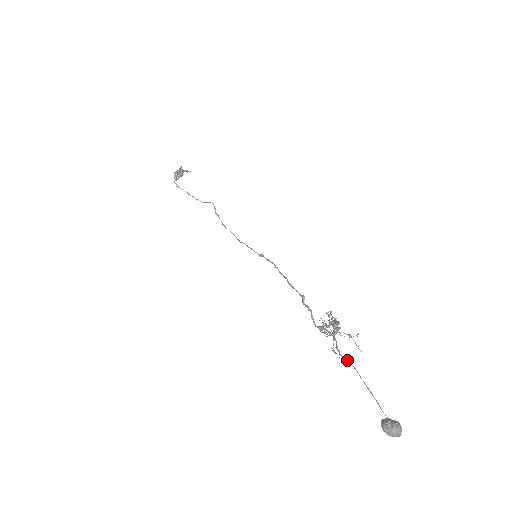
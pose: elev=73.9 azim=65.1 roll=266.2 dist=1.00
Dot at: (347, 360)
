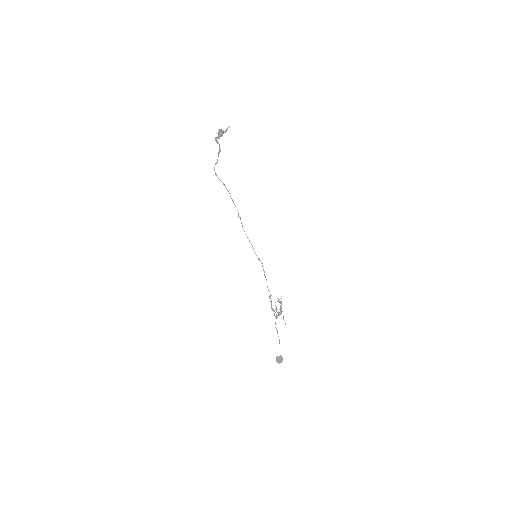
Dot at: (277, 330)
